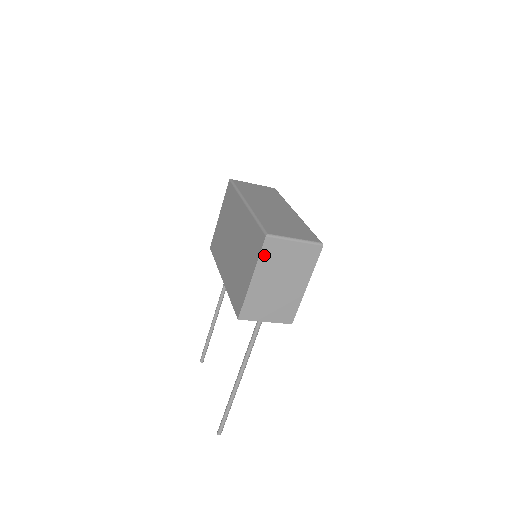
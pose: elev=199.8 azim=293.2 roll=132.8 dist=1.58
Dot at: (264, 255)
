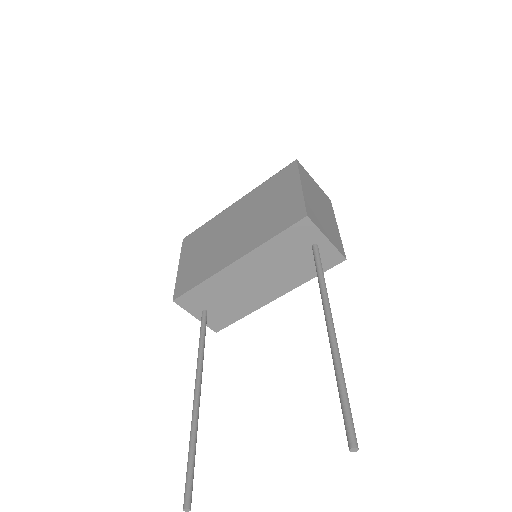
Dot at: (301, 173)
